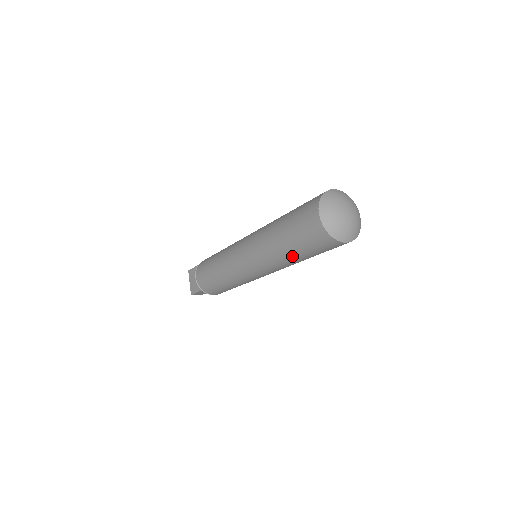
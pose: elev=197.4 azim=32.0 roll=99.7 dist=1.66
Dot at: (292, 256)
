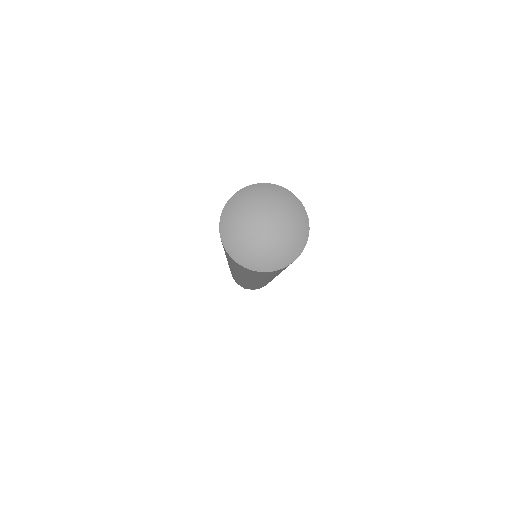
Dot at: (255, 278)
